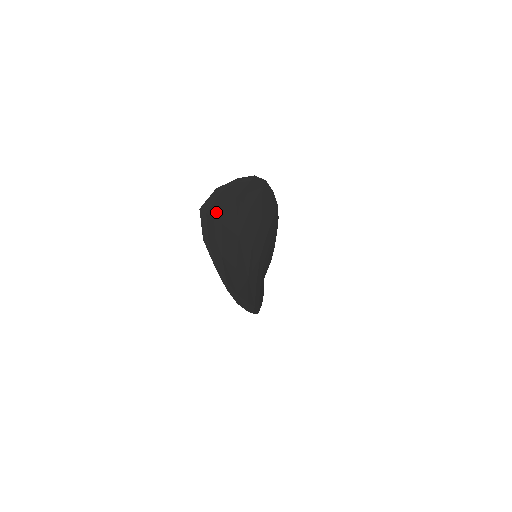
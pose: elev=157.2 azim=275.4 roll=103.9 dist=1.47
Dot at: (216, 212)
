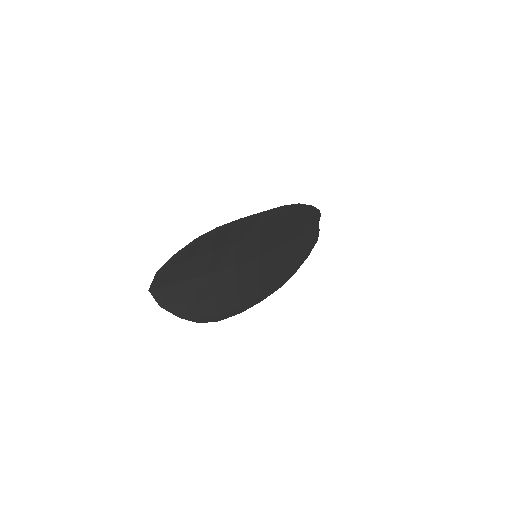
Dot at: (168, 281)
